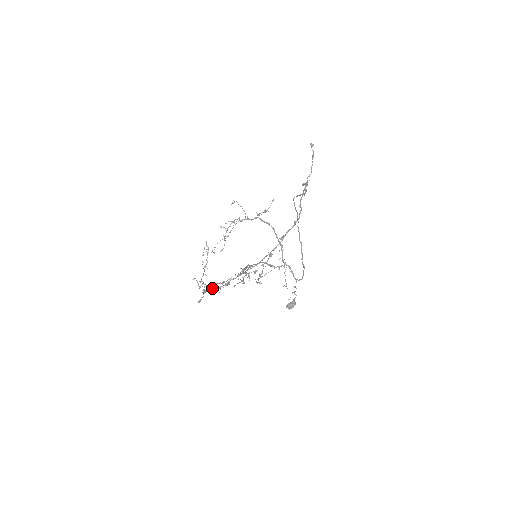
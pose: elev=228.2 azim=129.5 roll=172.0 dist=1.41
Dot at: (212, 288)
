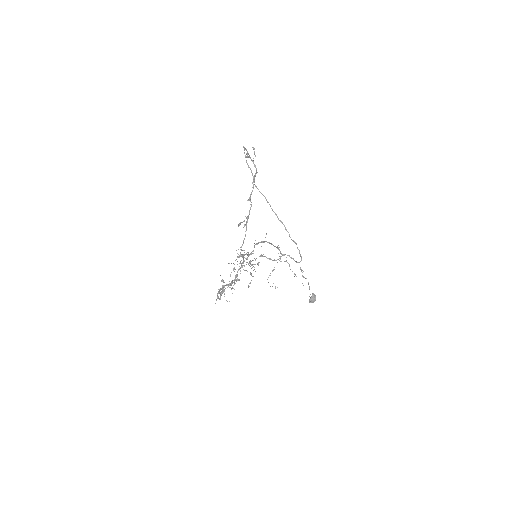
Dot at: (225, 285)
